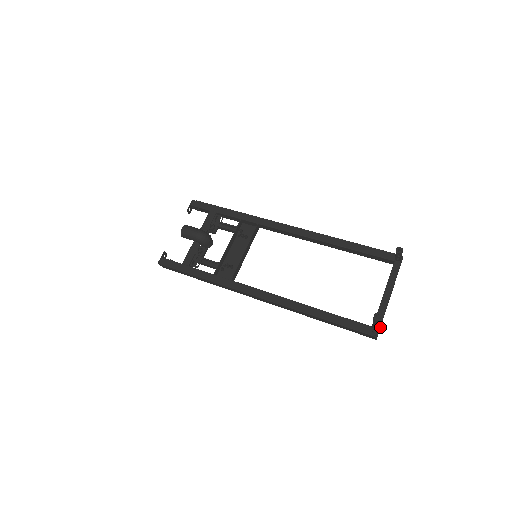
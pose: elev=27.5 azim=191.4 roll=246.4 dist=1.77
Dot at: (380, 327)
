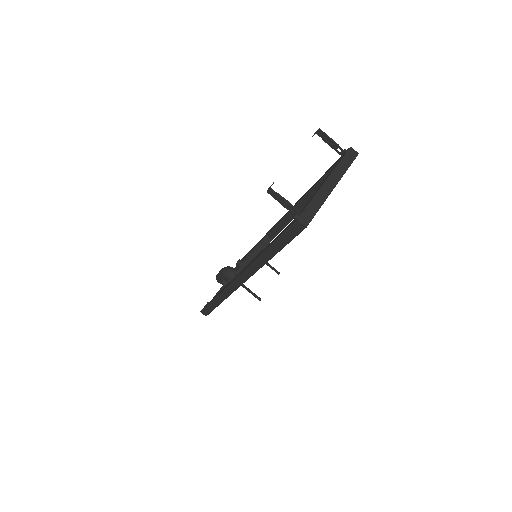
Dot at: (312, 214)
